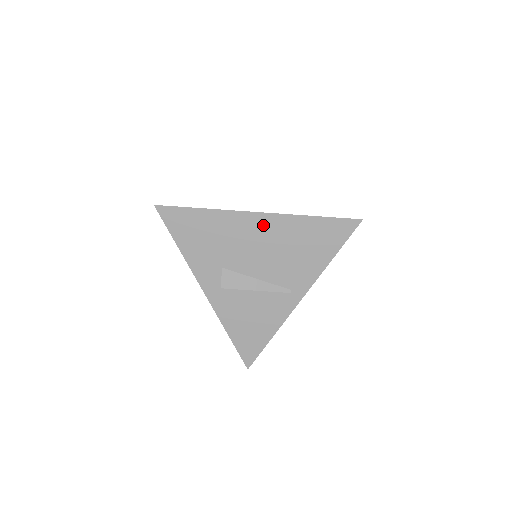
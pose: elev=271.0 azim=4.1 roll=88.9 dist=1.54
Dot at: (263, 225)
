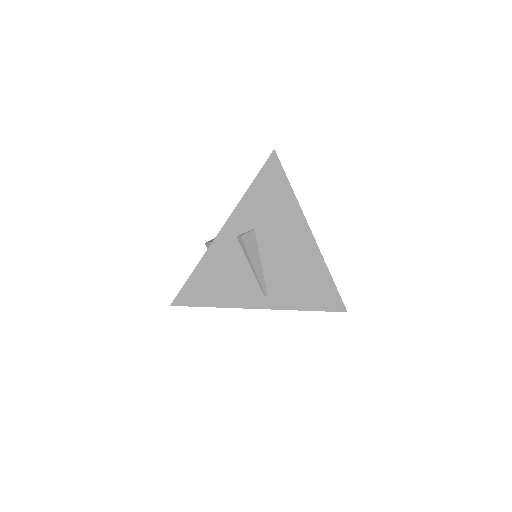
Dot at: (305, 242)
